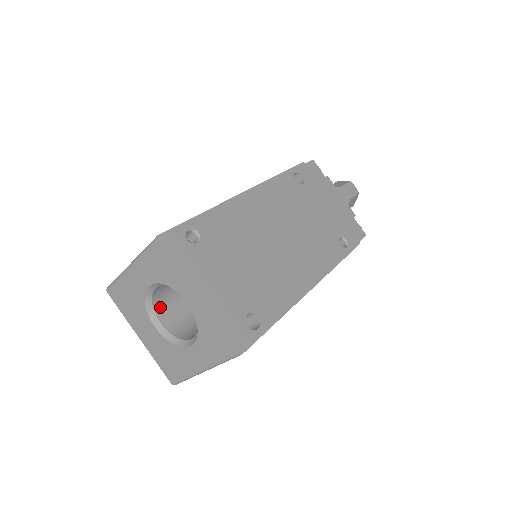
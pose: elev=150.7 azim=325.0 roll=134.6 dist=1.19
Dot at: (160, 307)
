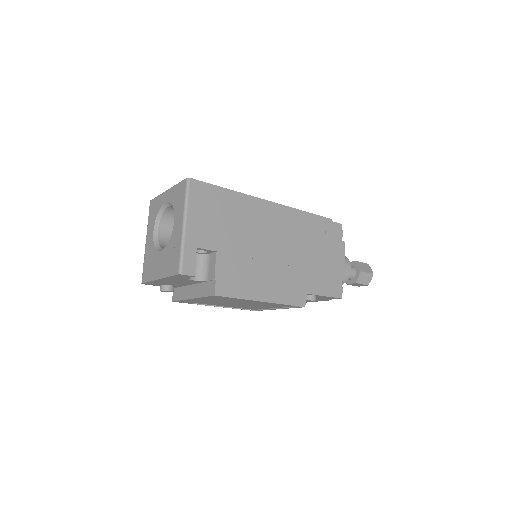
Dot at: occluded
